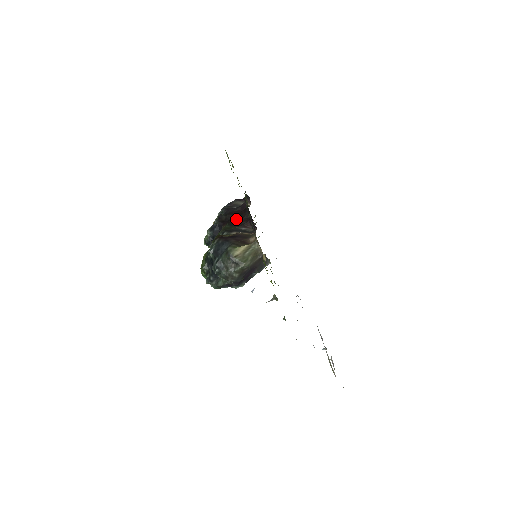
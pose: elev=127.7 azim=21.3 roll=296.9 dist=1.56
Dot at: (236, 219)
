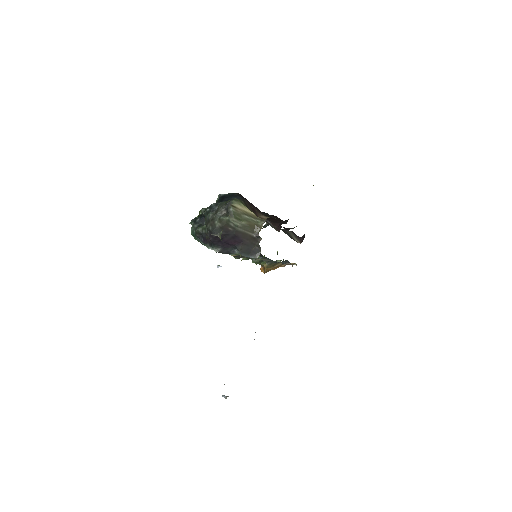
Dot at: (272, 218)
